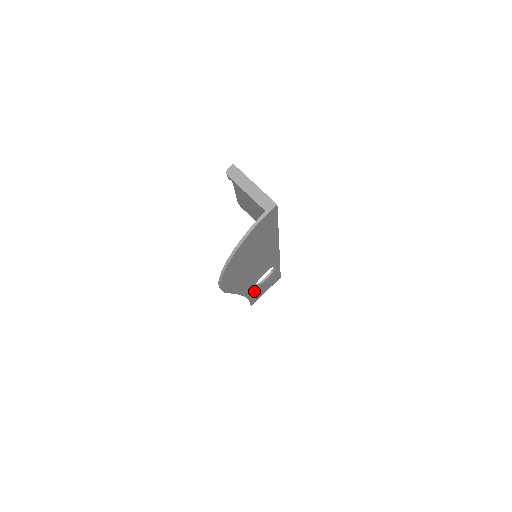
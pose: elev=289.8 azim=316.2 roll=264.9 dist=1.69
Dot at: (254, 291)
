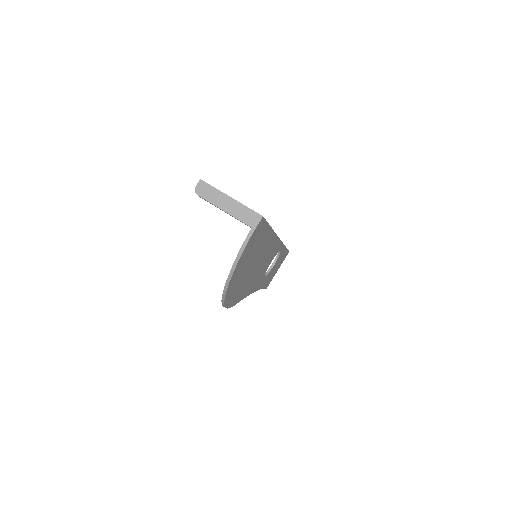
Dot at: (265, 280)
